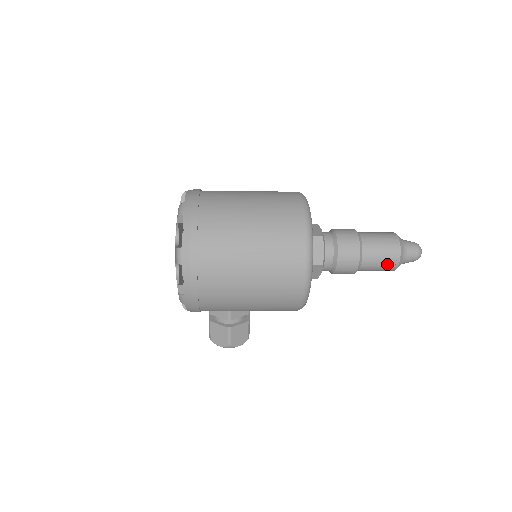
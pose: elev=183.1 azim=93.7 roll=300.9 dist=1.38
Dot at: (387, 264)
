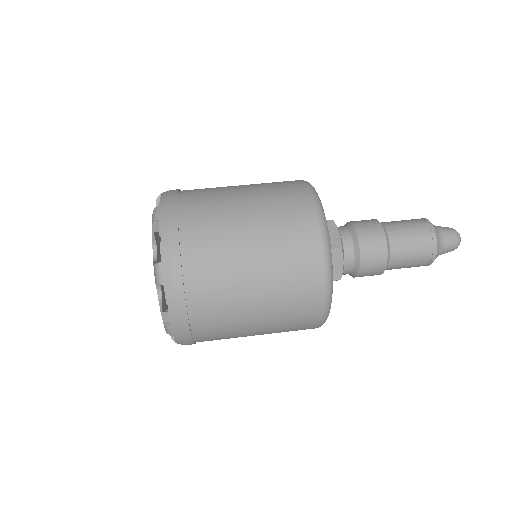
Dot at: occluded
